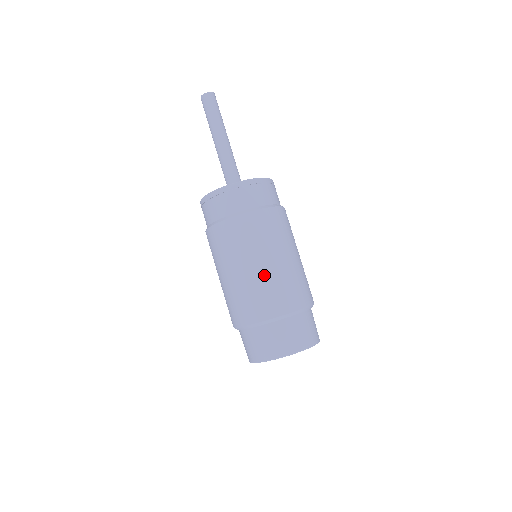
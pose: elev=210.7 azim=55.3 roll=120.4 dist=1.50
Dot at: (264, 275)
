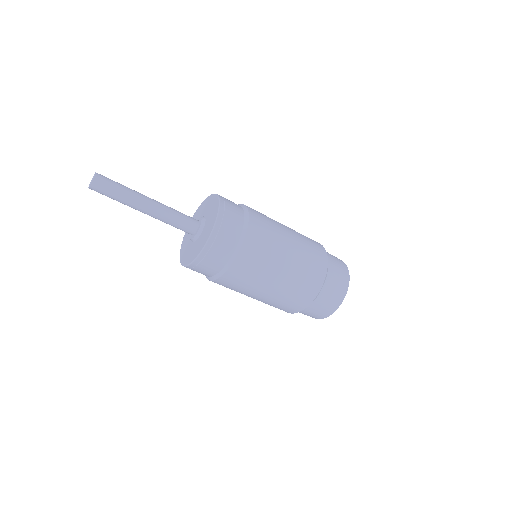
Dot at: (265, 301)
